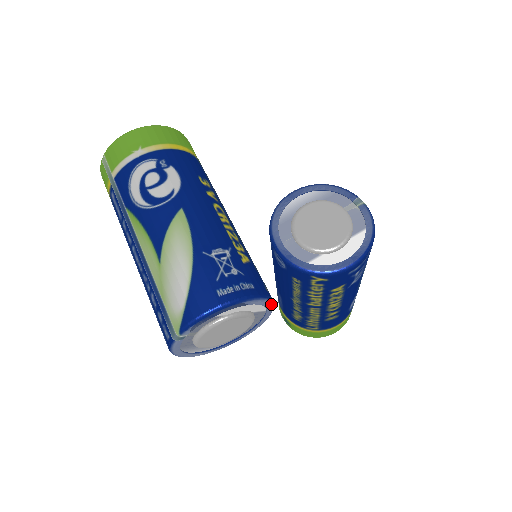
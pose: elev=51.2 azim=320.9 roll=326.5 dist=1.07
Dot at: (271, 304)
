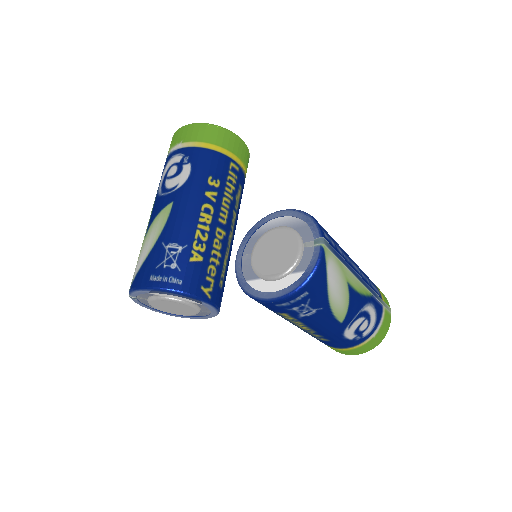
Dot at: (203, 302)
